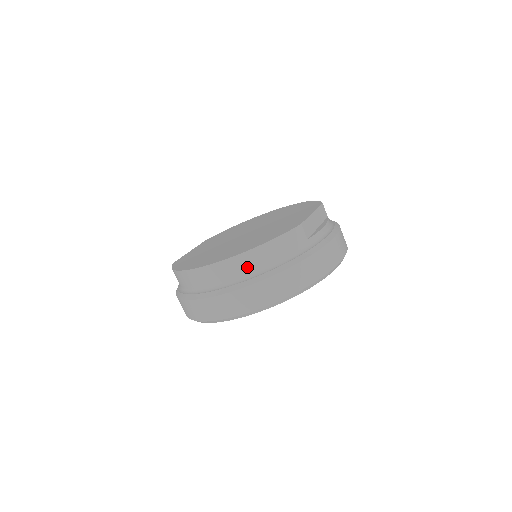
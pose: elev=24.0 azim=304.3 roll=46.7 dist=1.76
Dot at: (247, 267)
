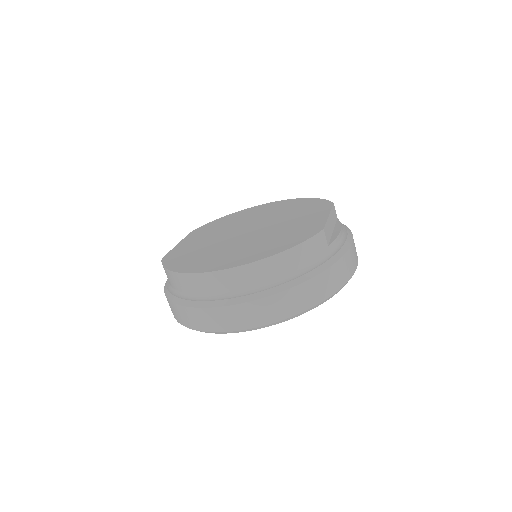
Dot at: (265, 275)
